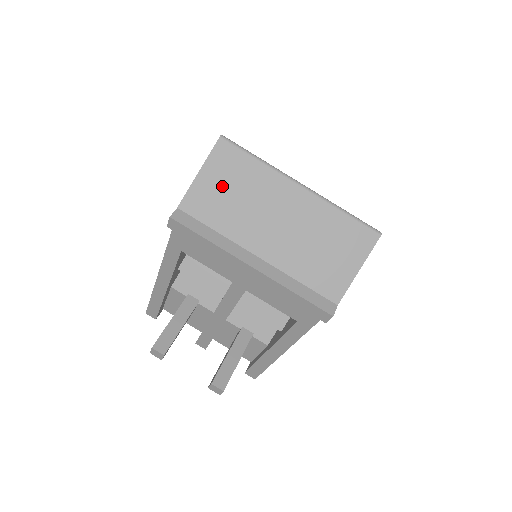
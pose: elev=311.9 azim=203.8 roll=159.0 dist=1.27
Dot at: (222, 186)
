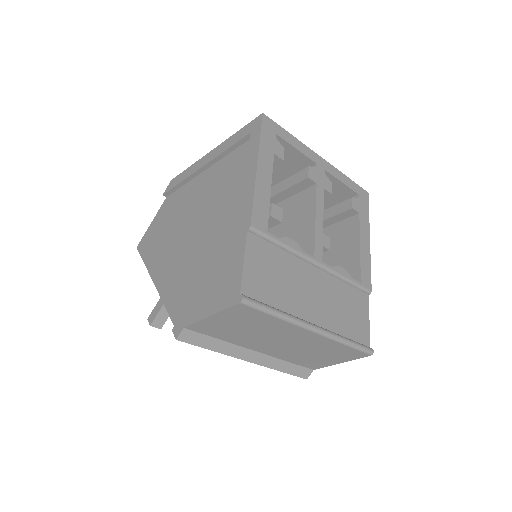
Dot at: (234, 324)
